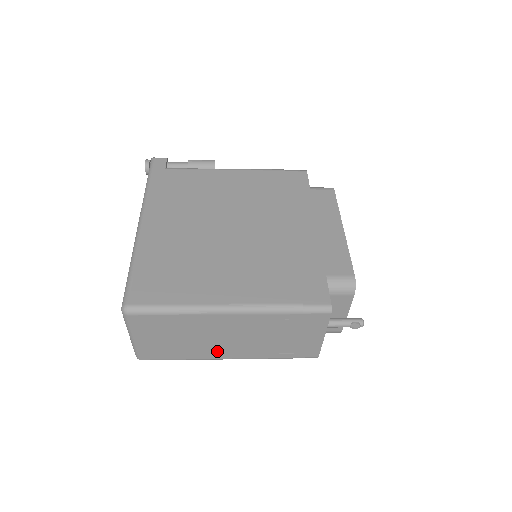
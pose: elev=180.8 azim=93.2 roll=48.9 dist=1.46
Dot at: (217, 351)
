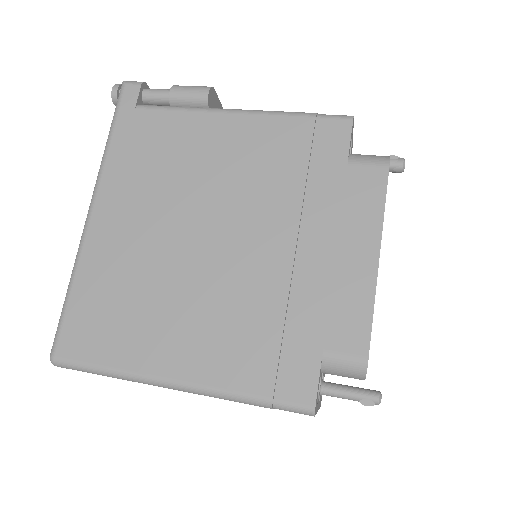
Dot at: occluded
